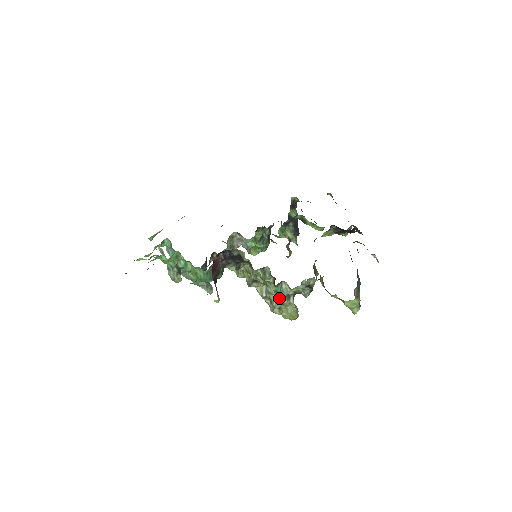
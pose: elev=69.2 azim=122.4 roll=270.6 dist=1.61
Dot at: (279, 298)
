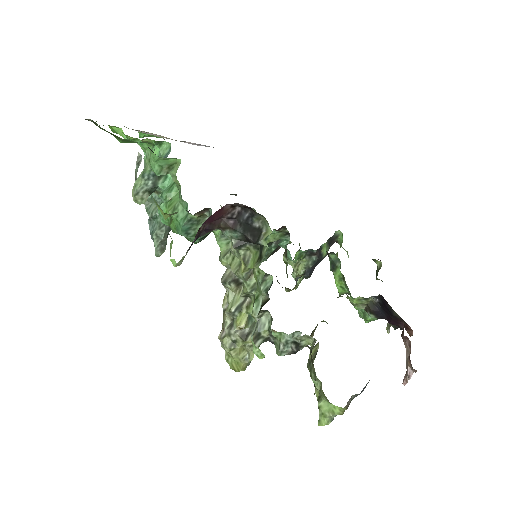
Dot at: (246, 328)
